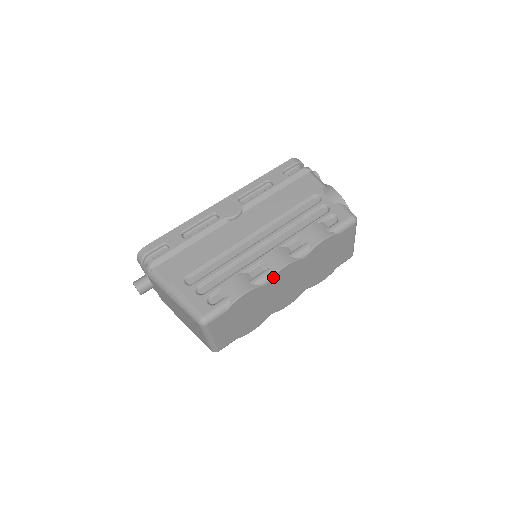
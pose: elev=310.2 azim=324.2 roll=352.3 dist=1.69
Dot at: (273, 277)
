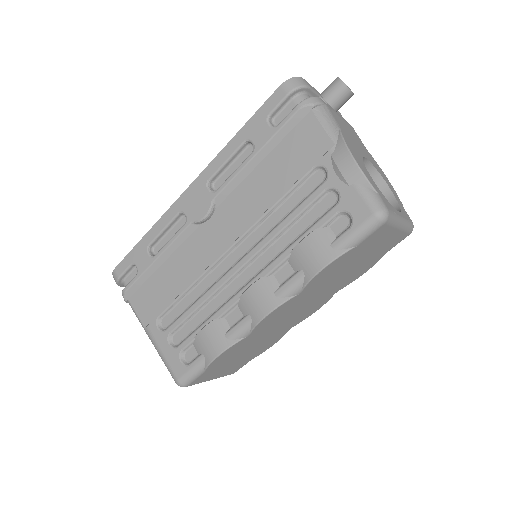
Dot at: (255, 328)
